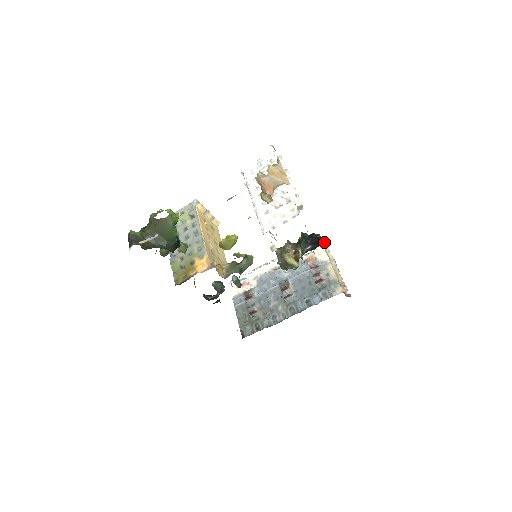
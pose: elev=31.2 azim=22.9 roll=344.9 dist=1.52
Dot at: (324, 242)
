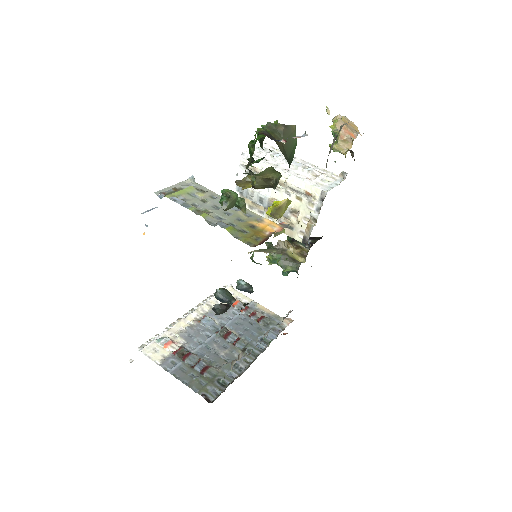
Dot at: occluded
